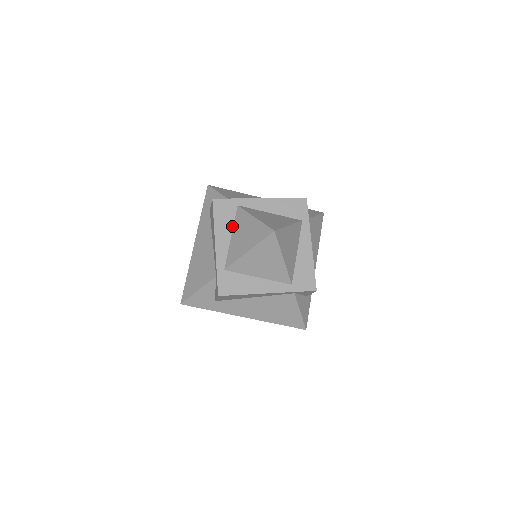
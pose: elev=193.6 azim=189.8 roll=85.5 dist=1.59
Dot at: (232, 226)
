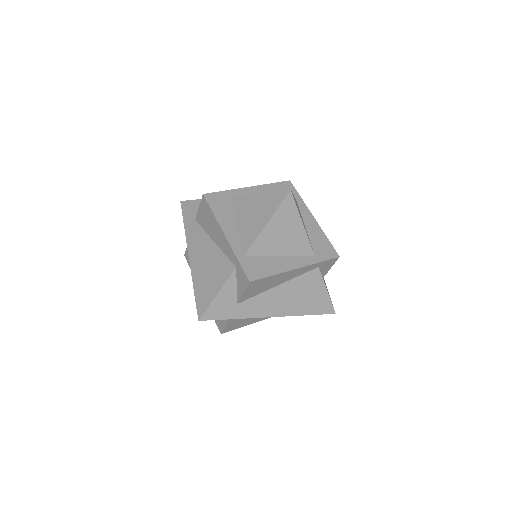
Dot at: (233, 215)
